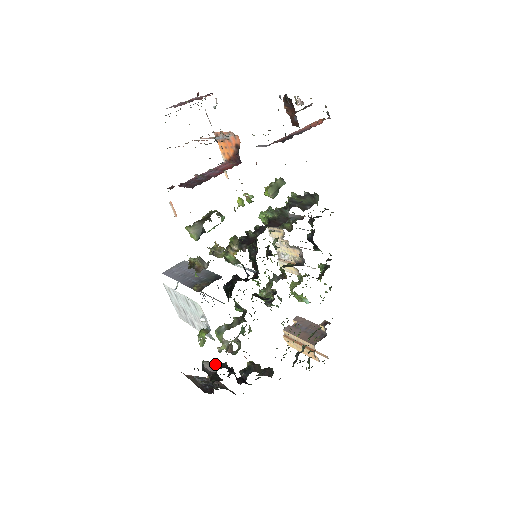
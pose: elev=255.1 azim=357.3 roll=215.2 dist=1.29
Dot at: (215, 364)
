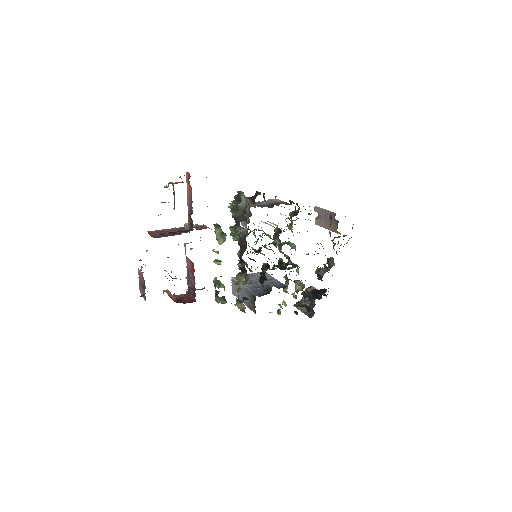
Dot at: (301, 301)
